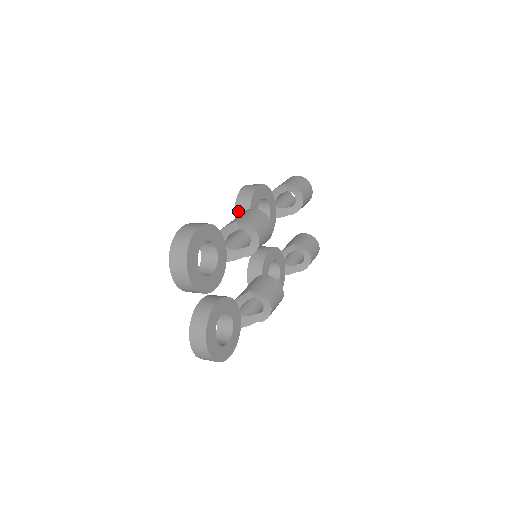
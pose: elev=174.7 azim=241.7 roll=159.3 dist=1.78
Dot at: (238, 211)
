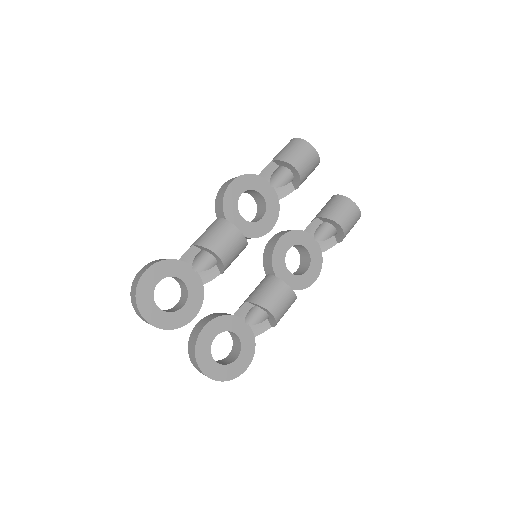
Dot at: occluded
